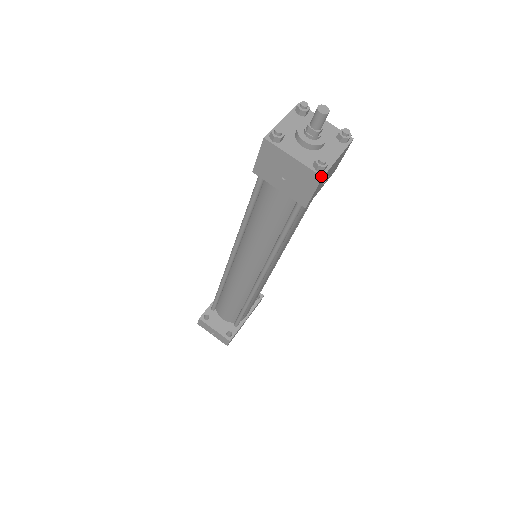
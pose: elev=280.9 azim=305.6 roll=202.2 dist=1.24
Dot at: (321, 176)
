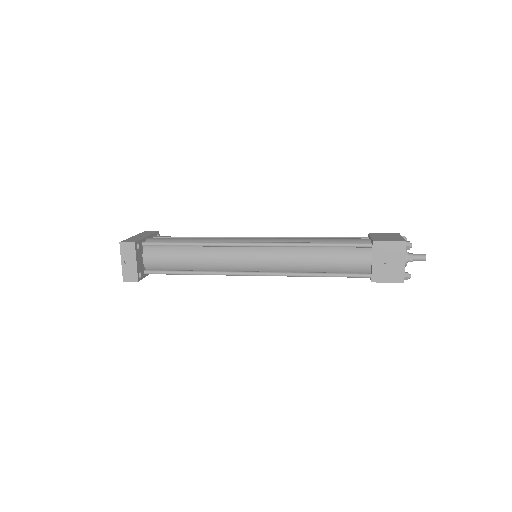
Dot at: occluded
